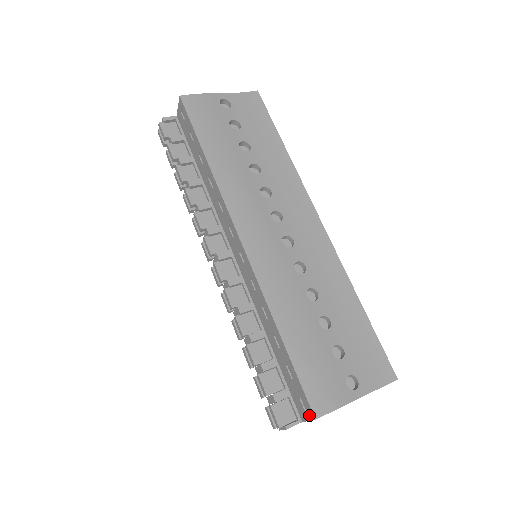
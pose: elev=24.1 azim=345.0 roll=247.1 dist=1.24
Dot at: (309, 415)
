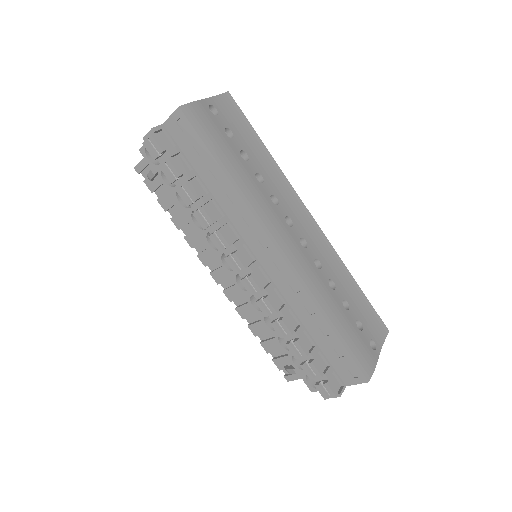
Dot at: (360, 380)
